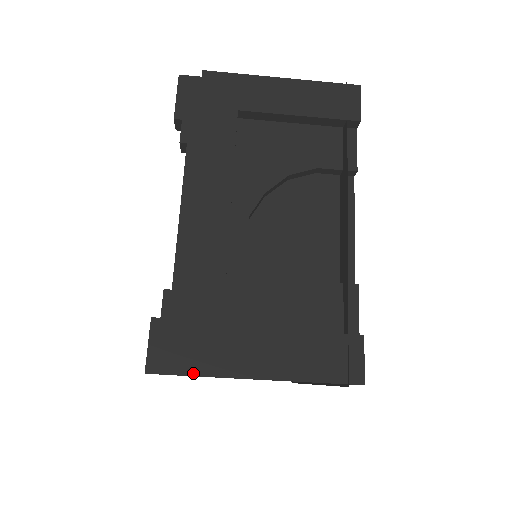
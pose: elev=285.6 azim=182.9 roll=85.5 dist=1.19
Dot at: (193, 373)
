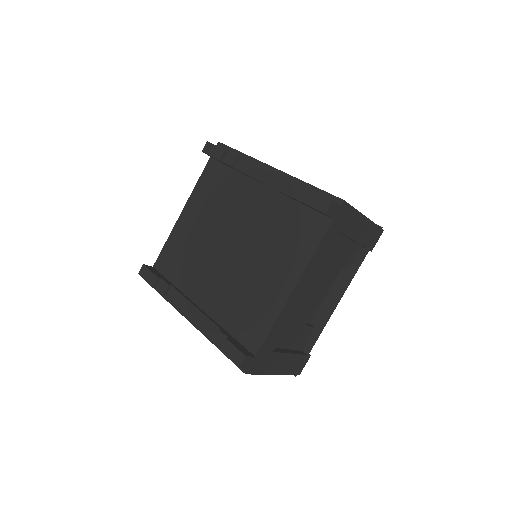
Dot at: (348, 203)
